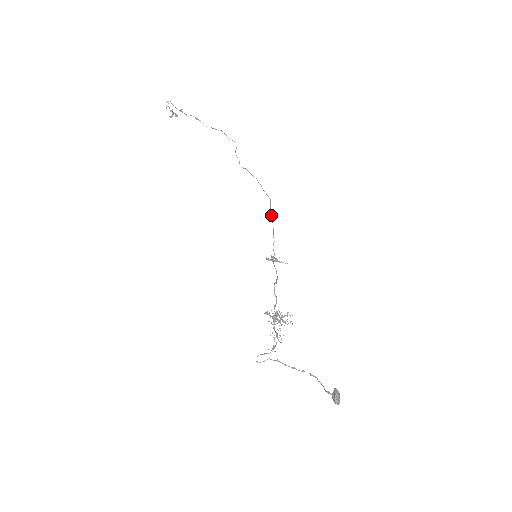
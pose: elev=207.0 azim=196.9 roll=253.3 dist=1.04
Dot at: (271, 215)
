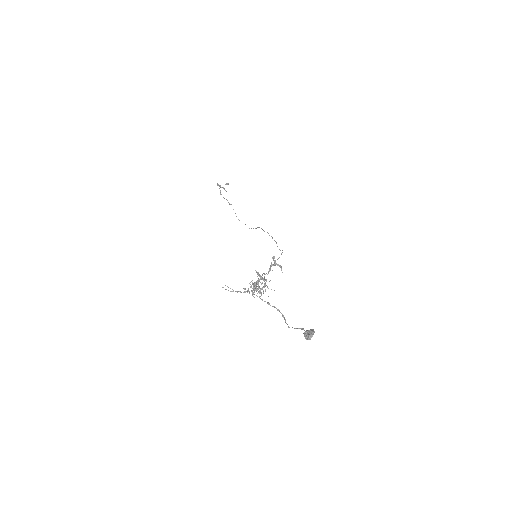
Dot at: (282, 252)
